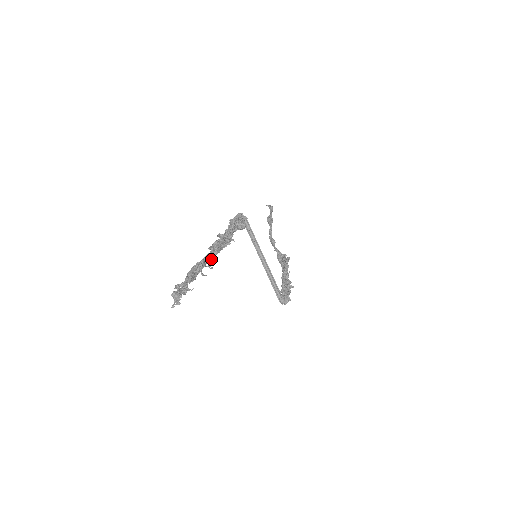
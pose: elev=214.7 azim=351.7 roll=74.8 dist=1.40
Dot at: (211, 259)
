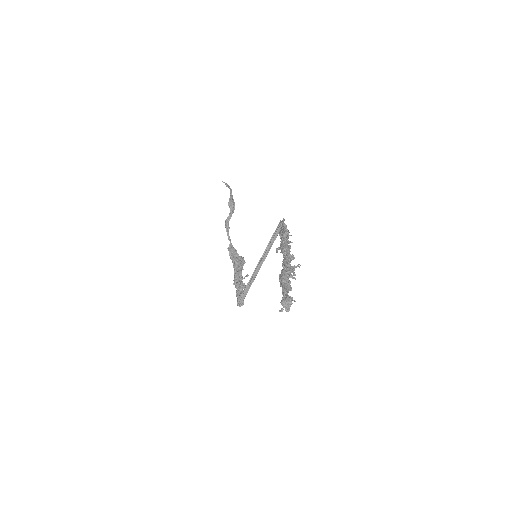
Dot at: occluded
